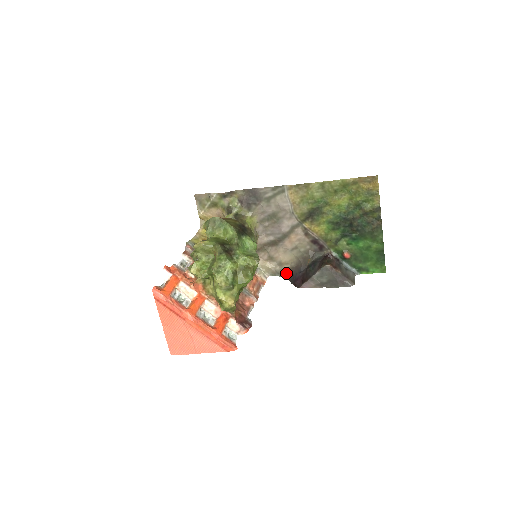
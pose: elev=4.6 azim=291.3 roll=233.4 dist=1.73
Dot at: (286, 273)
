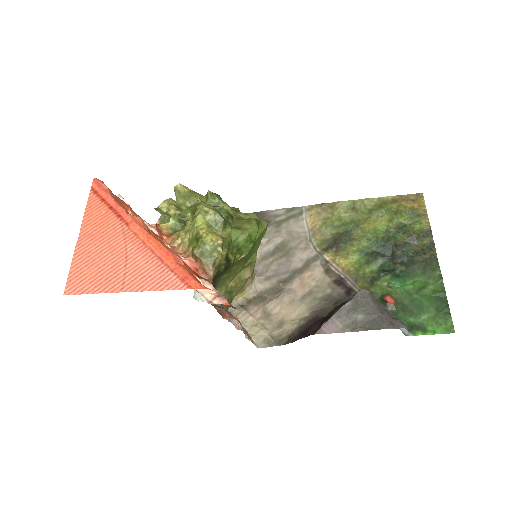
Dot at: (289, 338)
